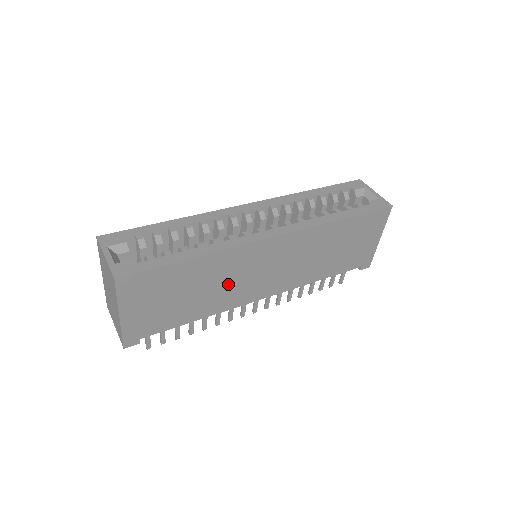
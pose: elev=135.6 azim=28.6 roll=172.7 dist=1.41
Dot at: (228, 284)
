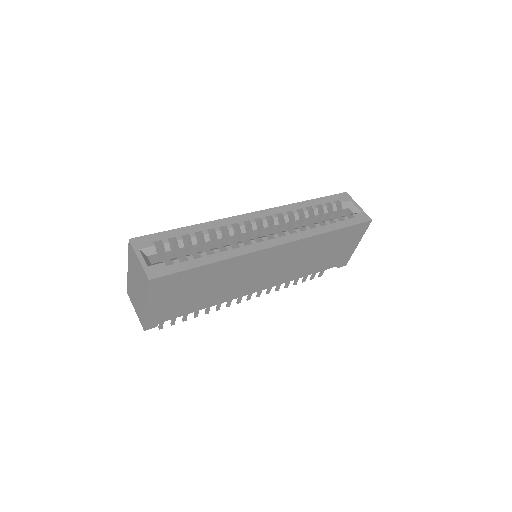
Dot at: (234, 281)
